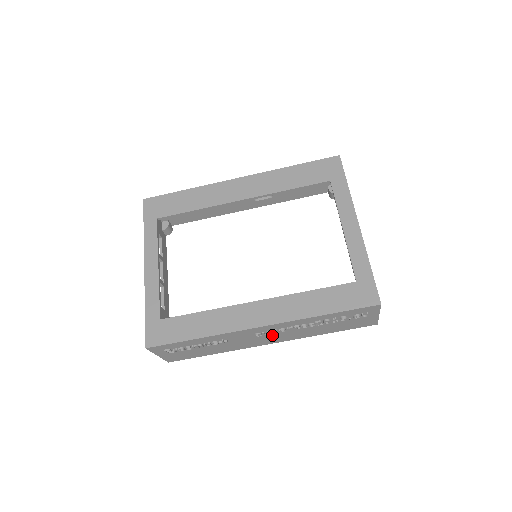
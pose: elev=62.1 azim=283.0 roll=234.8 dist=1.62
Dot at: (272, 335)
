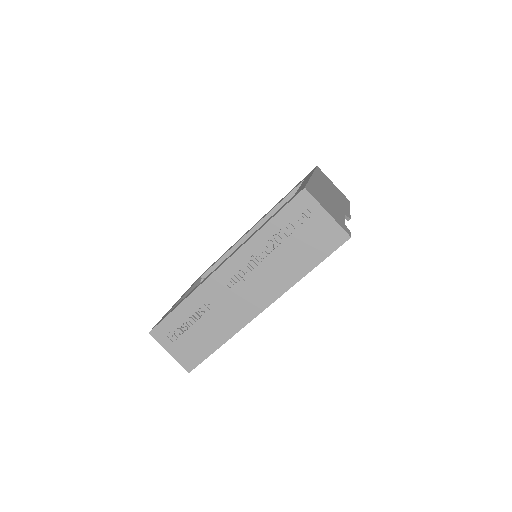
Dot at: (247, 287)
